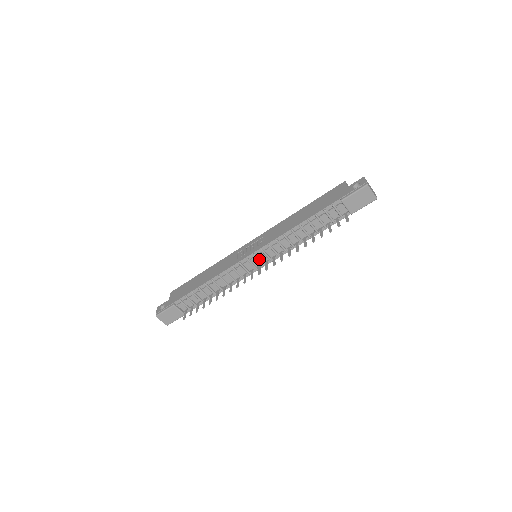
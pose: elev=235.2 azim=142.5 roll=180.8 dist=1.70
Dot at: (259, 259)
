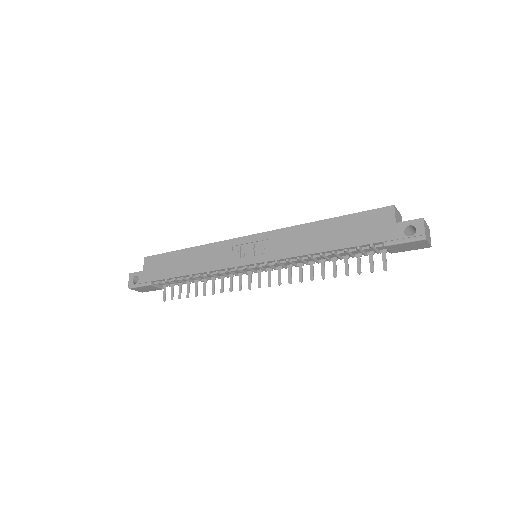
Dot at: (261, 268)
